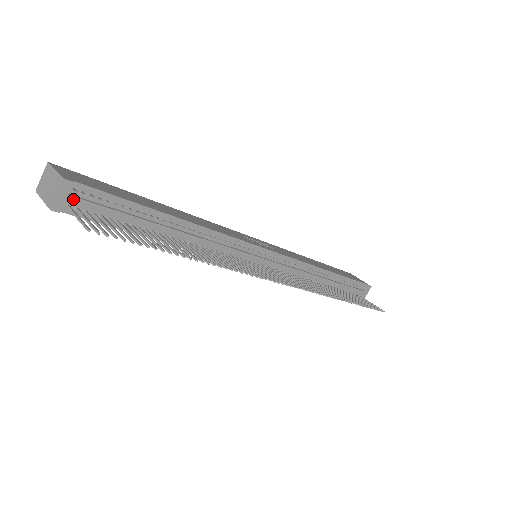
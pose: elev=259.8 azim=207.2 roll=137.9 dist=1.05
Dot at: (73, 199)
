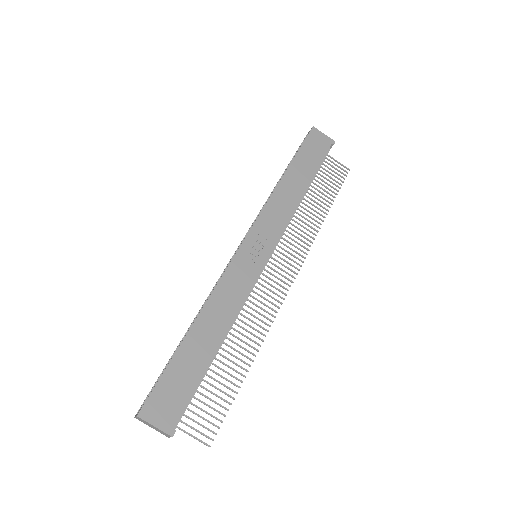
Dot at: (176, 426)
